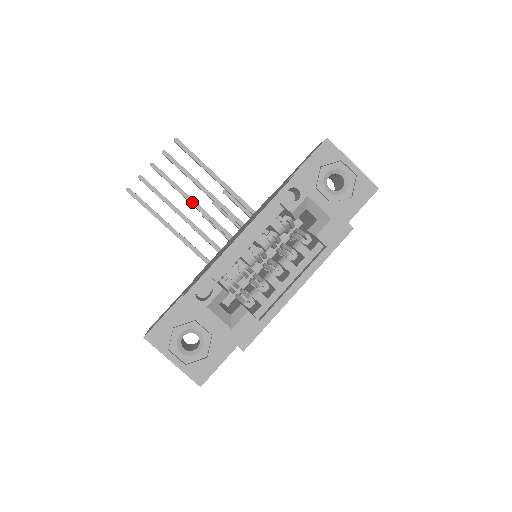
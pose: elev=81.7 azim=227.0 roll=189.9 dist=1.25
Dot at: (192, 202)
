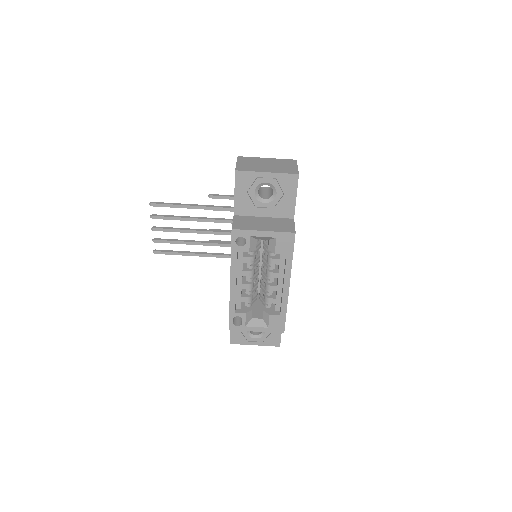
Dot at: (195, 232)
